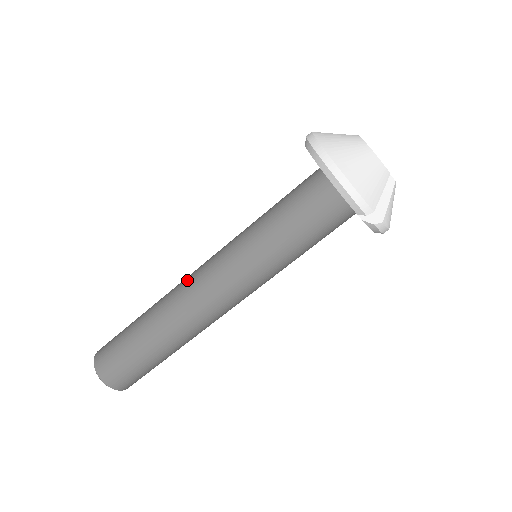
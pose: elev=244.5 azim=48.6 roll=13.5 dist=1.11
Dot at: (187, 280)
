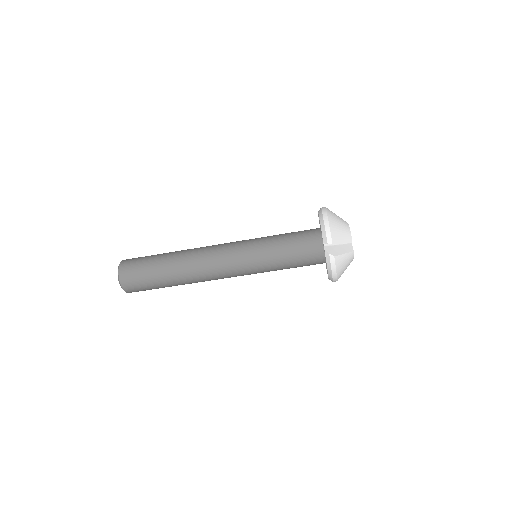
Dot at: occluded
